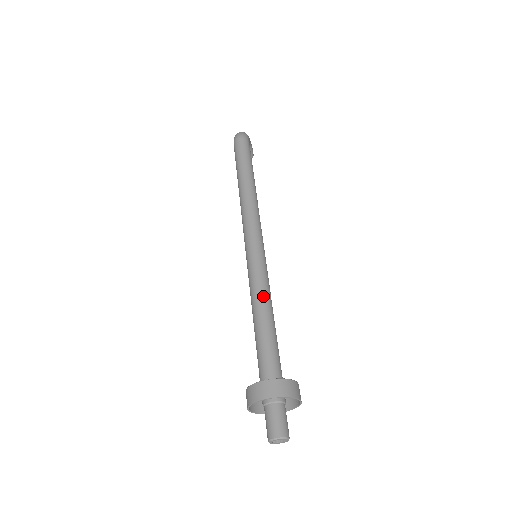
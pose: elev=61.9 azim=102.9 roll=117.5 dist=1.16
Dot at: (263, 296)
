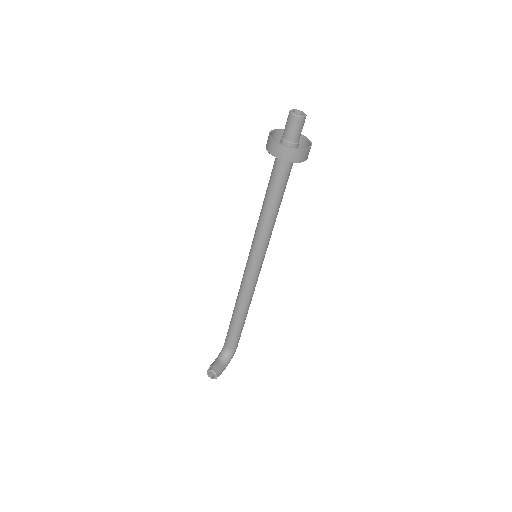
Dot at: occluded
